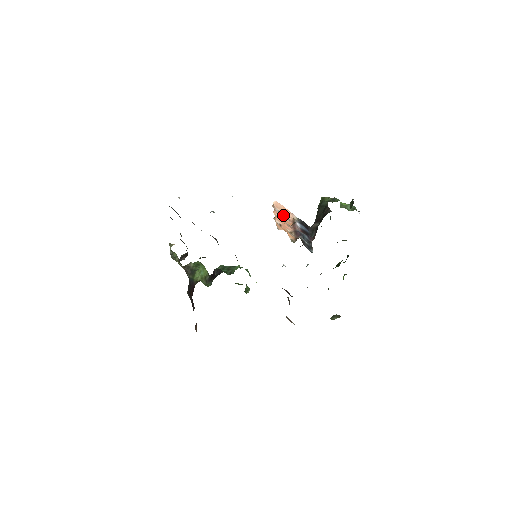
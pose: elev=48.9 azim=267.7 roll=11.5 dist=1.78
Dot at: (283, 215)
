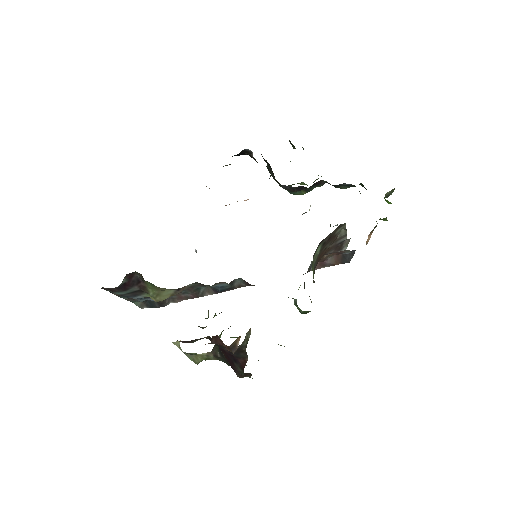
Dot at: occluded
